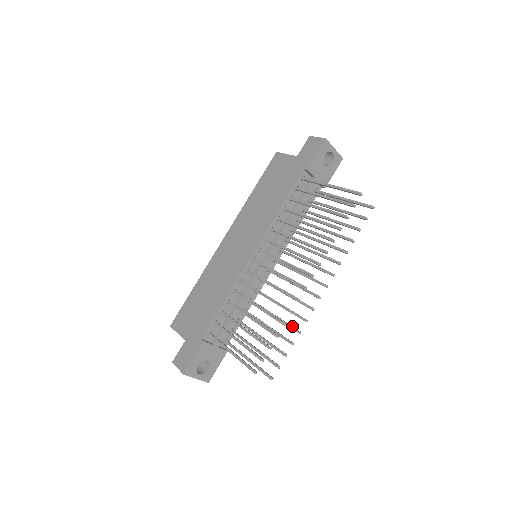
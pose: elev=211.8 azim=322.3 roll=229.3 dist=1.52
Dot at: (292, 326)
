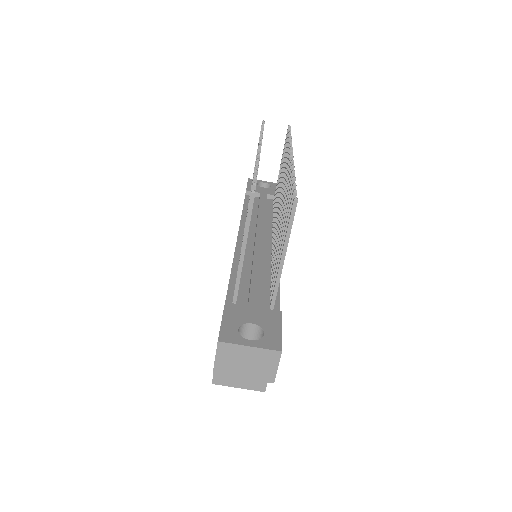
Dot at: occluded
